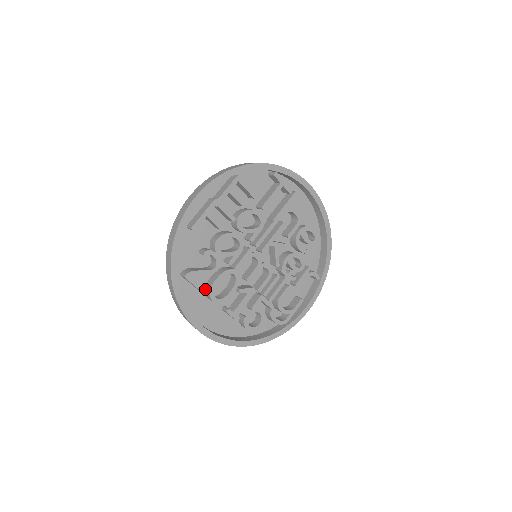
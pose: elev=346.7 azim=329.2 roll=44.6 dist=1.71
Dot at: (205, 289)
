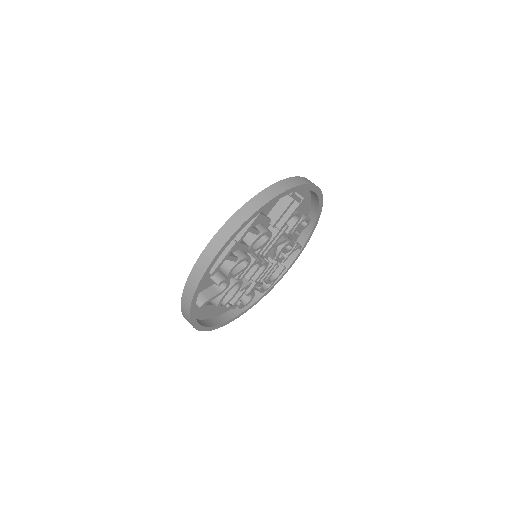
Dot at: occluded
